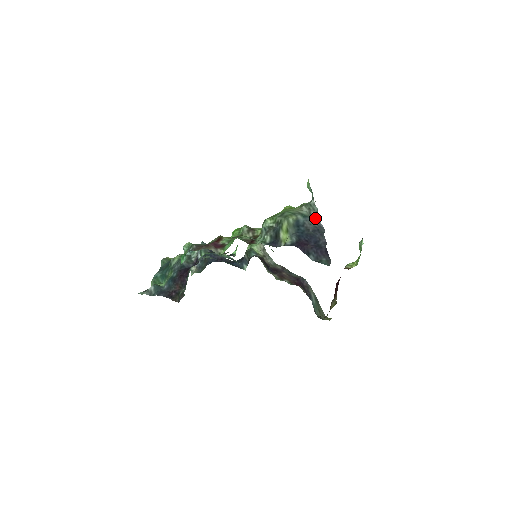
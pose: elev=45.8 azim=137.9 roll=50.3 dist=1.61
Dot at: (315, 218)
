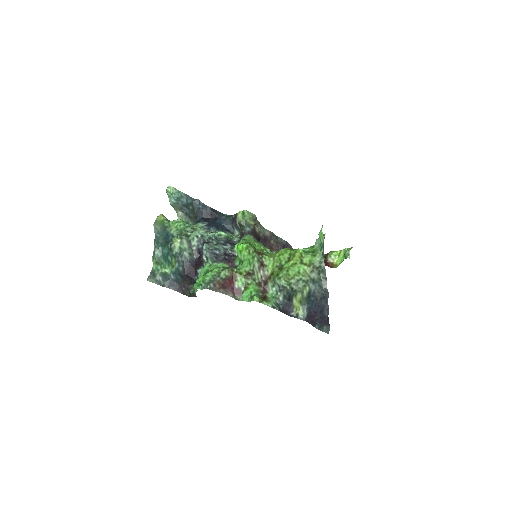
Dot at: (323, 281)
